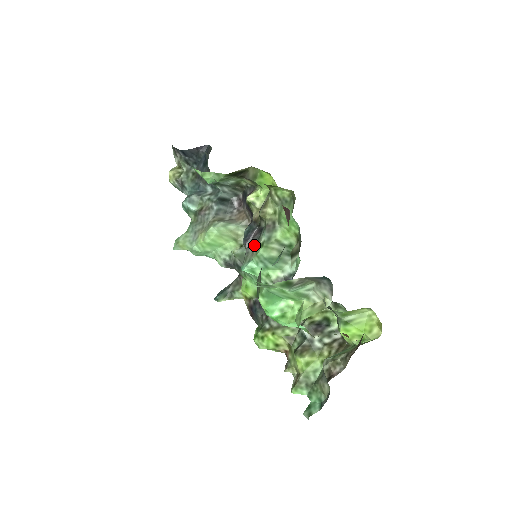
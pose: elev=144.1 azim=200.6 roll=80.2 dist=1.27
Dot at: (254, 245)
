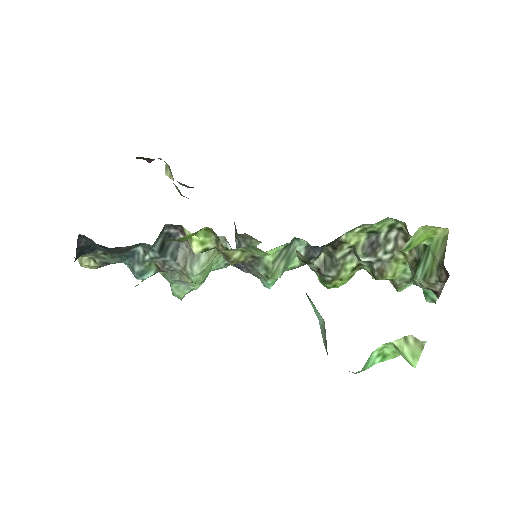
Dot at: (254, 271)
